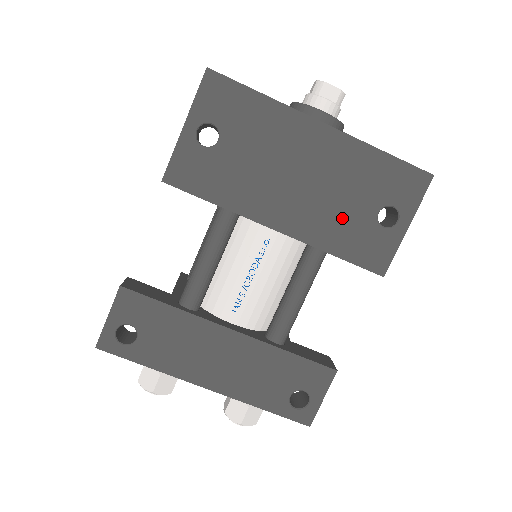
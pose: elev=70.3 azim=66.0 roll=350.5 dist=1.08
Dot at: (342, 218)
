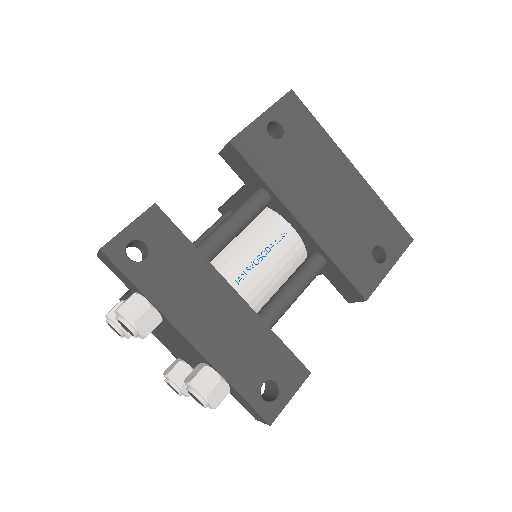
Dot at: (349, 239)
